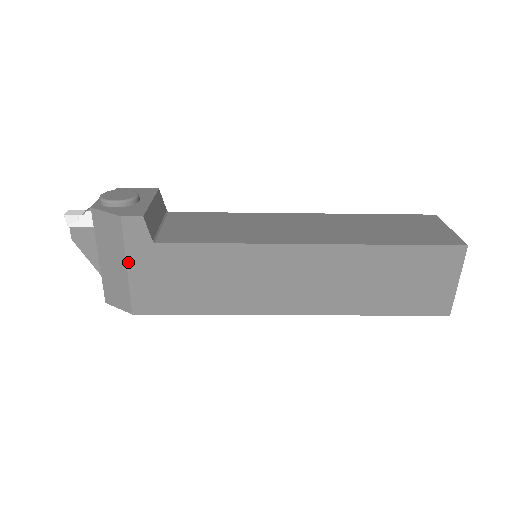
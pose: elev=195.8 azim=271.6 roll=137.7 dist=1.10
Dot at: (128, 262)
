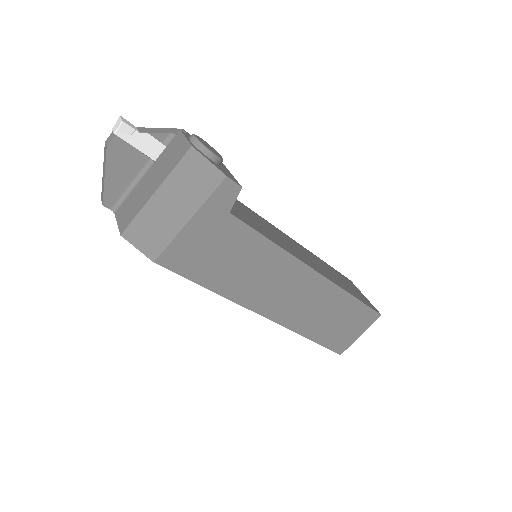
Dot at: (195, 216)
